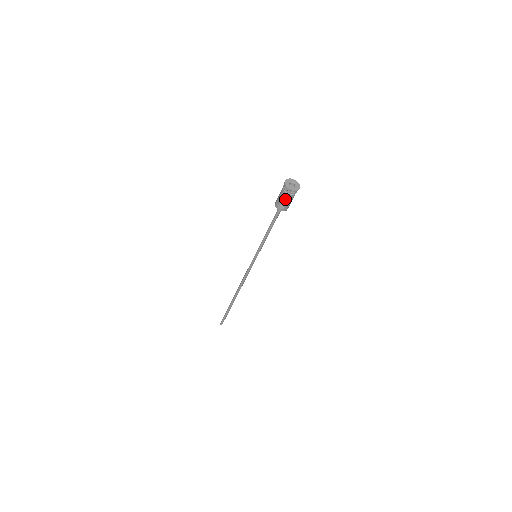
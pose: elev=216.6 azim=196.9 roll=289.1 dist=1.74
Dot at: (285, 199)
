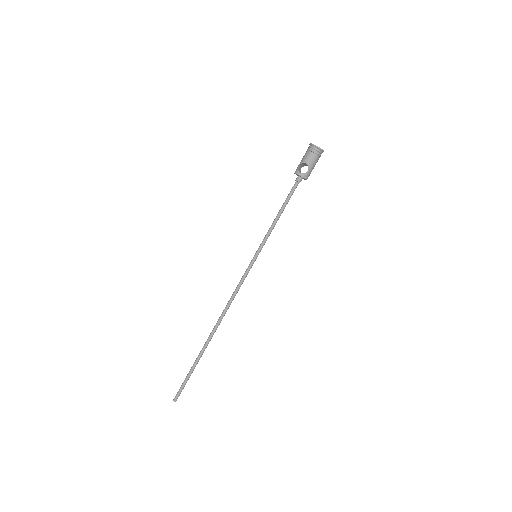
Dot at: (308, 159)
